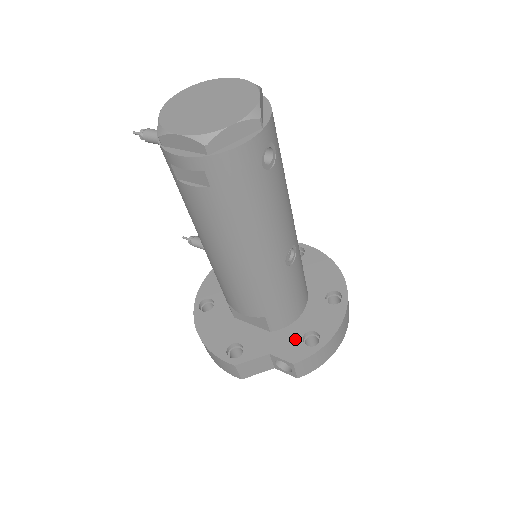
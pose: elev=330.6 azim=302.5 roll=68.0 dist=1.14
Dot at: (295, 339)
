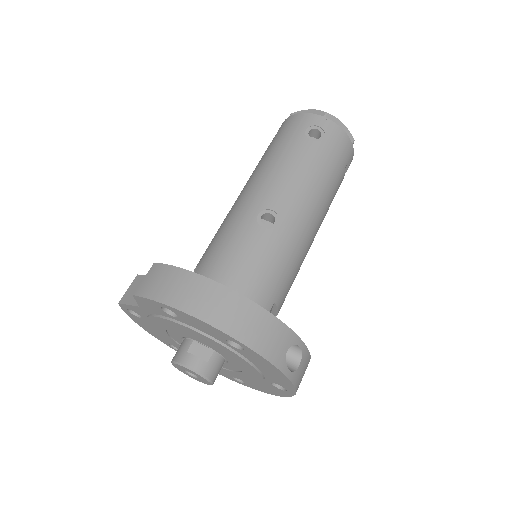
Dot at: occluded
